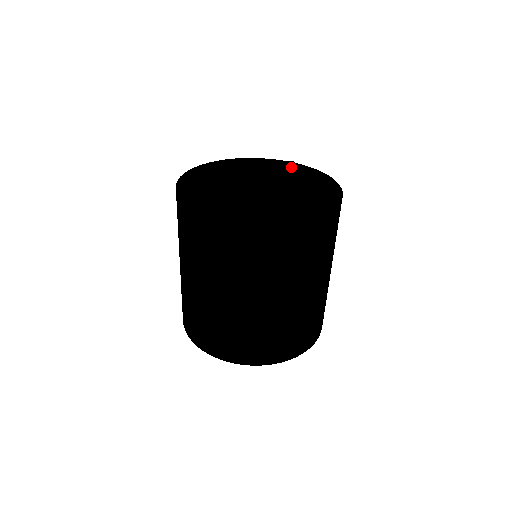
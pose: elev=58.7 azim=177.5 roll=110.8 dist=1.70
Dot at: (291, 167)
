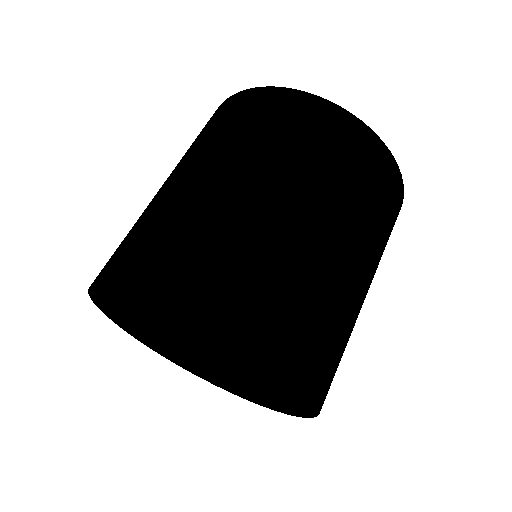
Dot at: occluded
